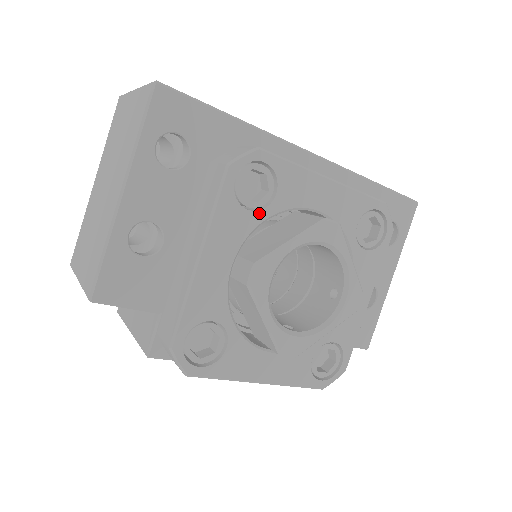
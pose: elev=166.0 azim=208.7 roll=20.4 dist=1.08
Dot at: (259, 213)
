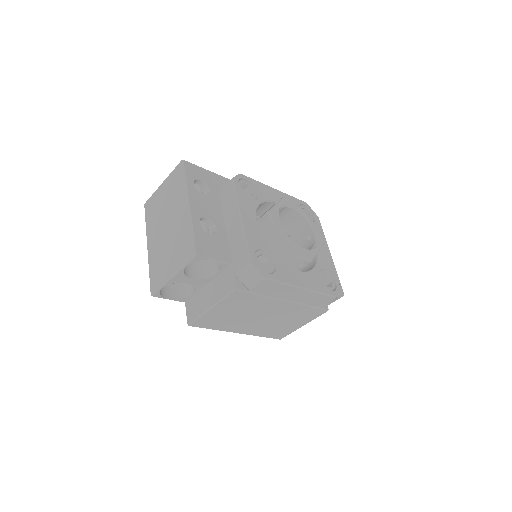
Dot at: (255, 200)
